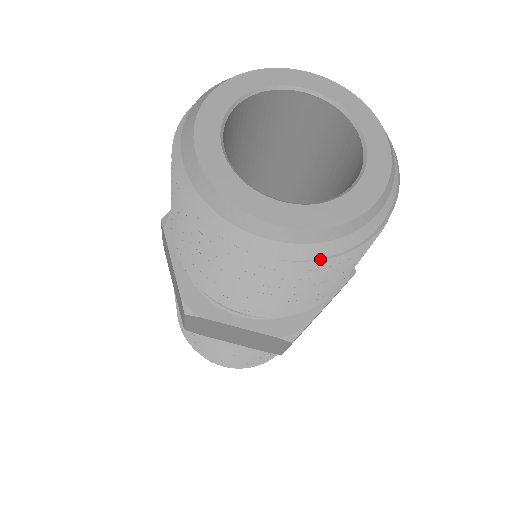
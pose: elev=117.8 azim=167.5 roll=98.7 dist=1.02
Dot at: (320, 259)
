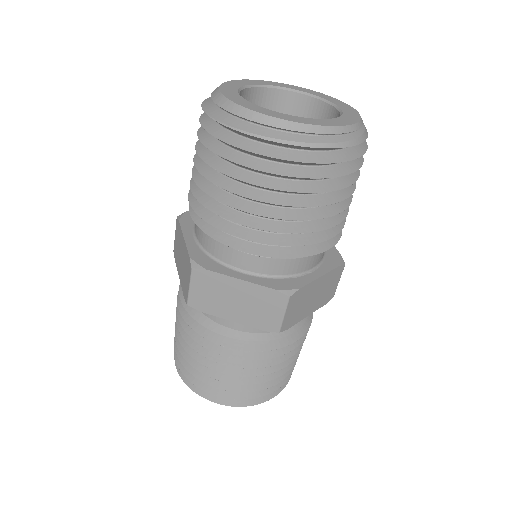
Dot at: (220, 123)
